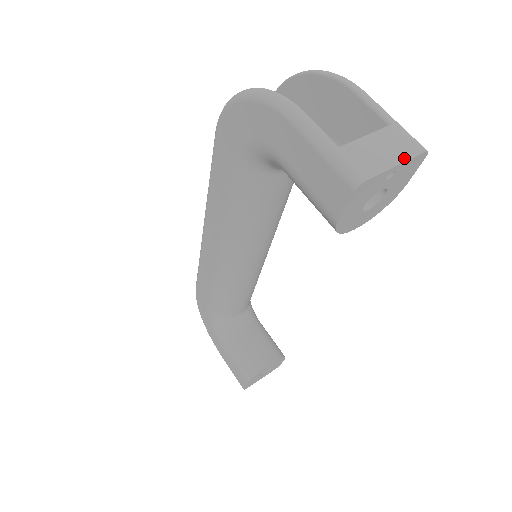
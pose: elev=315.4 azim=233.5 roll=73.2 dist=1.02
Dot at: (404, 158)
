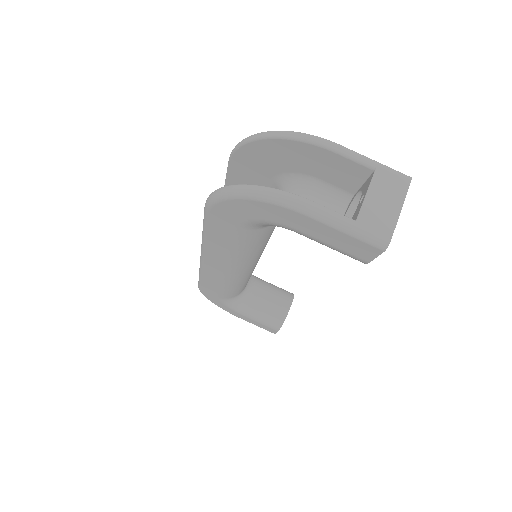
Dot at: (402, 199)
